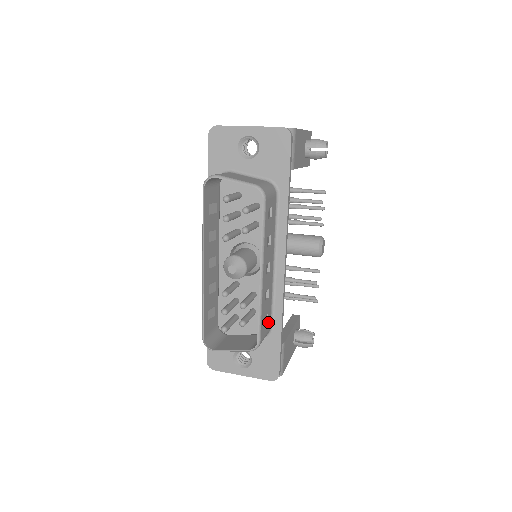
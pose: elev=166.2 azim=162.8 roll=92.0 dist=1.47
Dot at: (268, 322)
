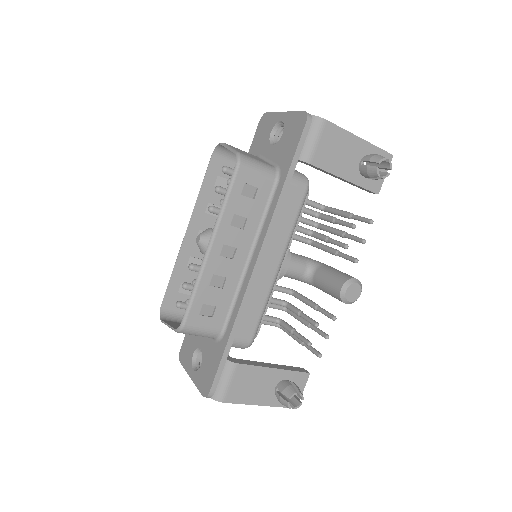
Dot at: (216, 318)
